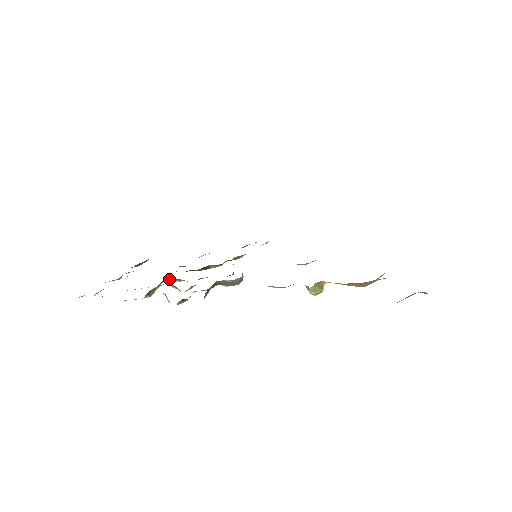
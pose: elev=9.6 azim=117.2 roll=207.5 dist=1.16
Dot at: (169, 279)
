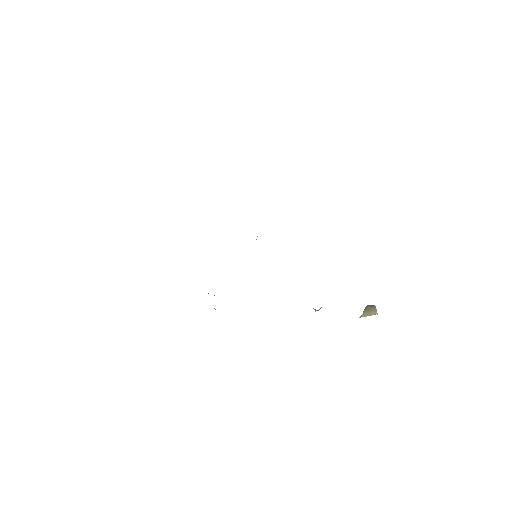
Dot at: occluded
